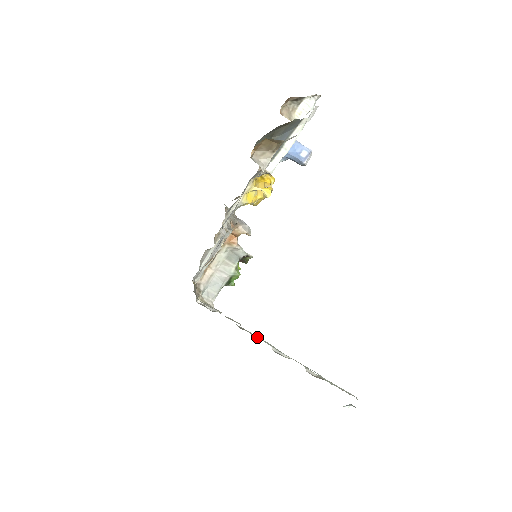
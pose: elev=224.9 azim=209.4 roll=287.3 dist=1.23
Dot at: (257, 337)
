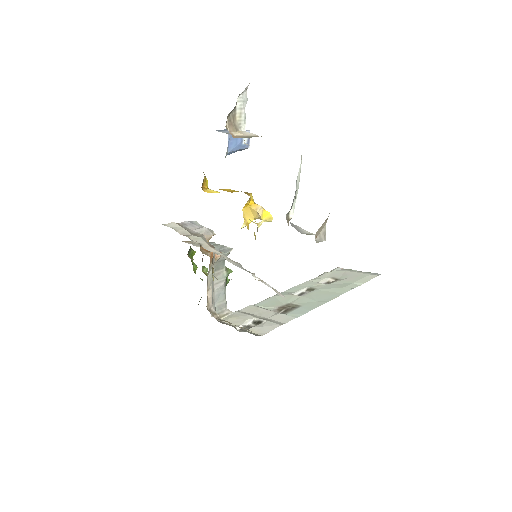
Dot at: (294, 306)
